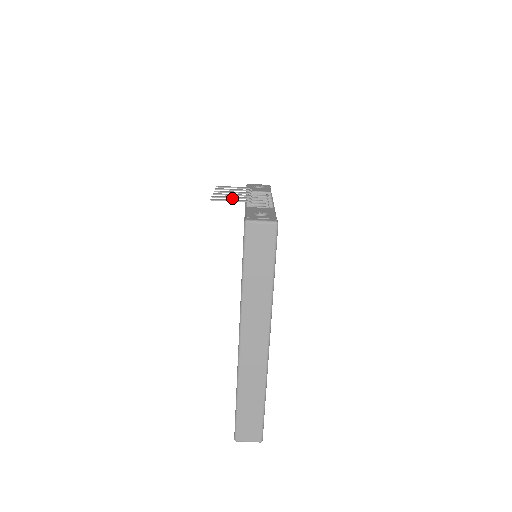
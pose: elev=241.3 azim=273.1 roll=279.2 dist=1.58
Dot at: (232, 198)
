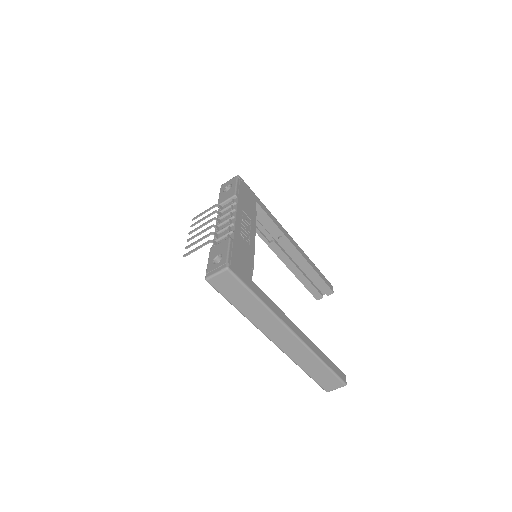
Dot at: (199, 241)
